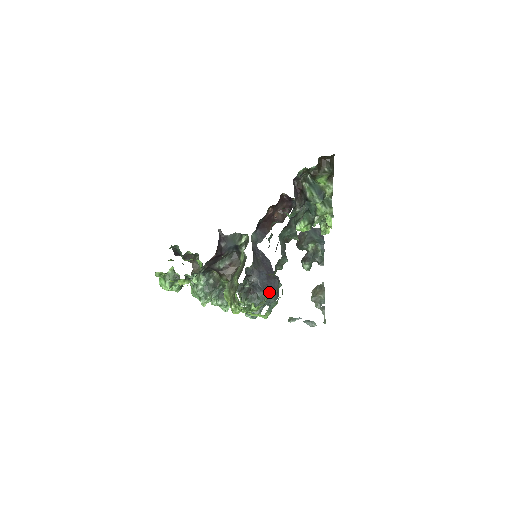
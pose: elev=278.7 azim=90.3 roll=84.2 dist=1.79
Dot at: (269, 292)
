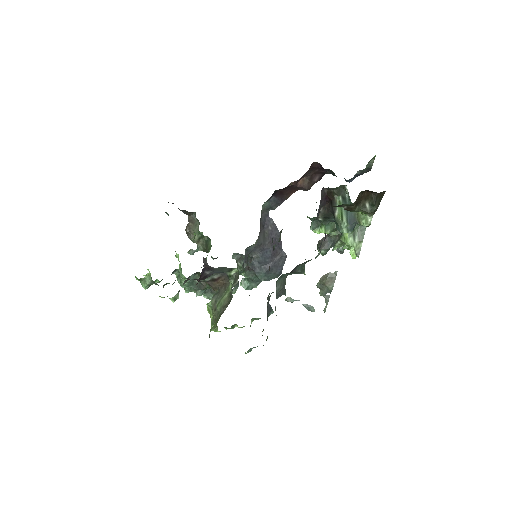
Dot at: (257, 318)
